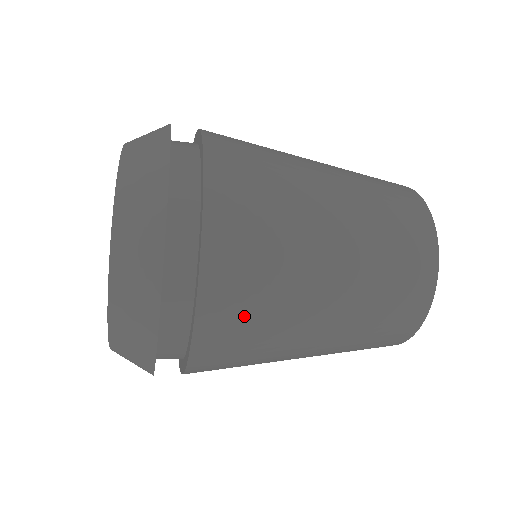
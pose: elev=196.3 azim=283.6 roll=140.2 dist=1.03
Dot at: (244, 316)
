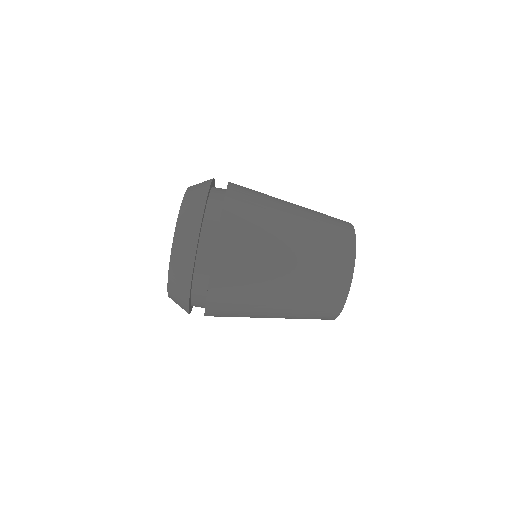
Dot at: (235, 283)
